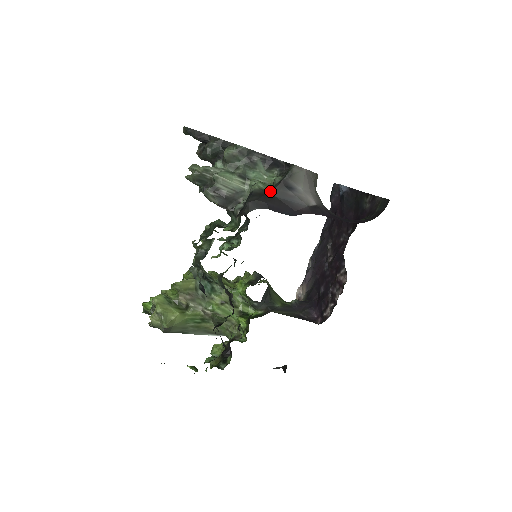
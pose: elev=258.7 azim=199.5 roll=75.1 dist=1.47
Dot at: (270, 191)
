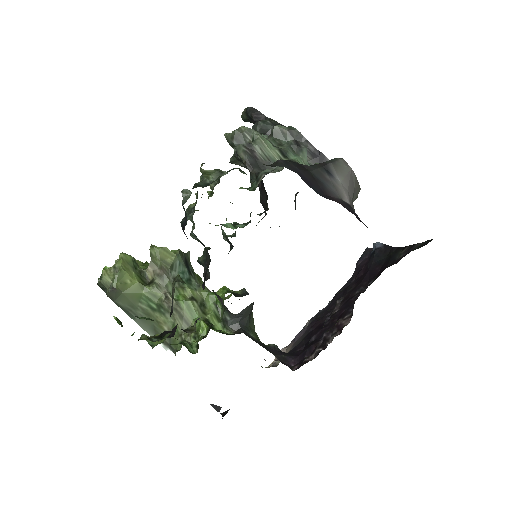
Dot at: (307, 165)
